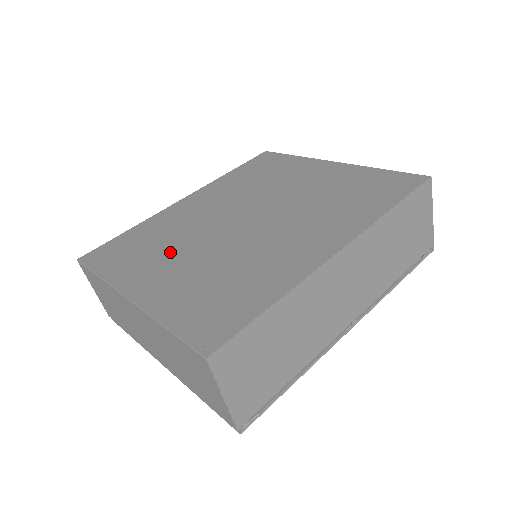
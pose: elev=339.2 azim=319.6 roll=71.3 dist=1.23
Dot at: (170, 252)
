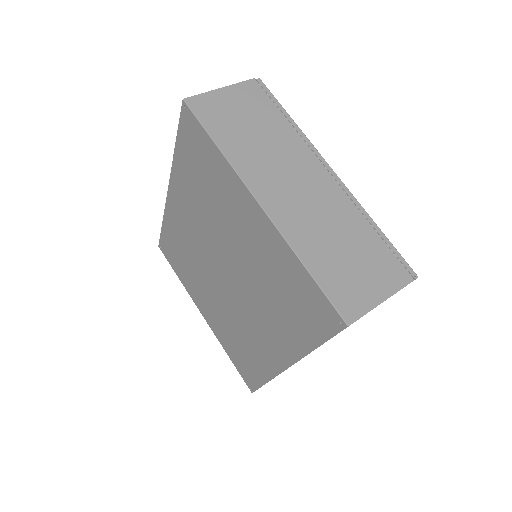
Dot at: (199, 283)
